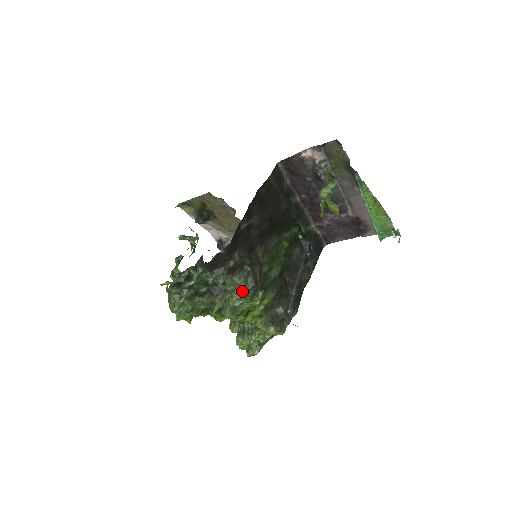
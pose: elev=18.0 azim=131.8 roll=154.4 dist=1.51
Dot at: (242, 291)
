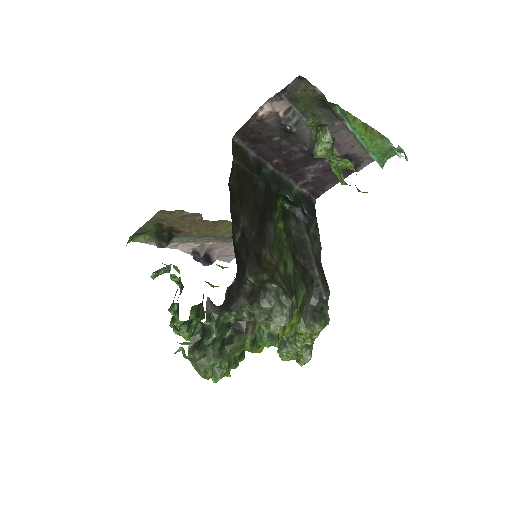
Dot at: (281, 317)
